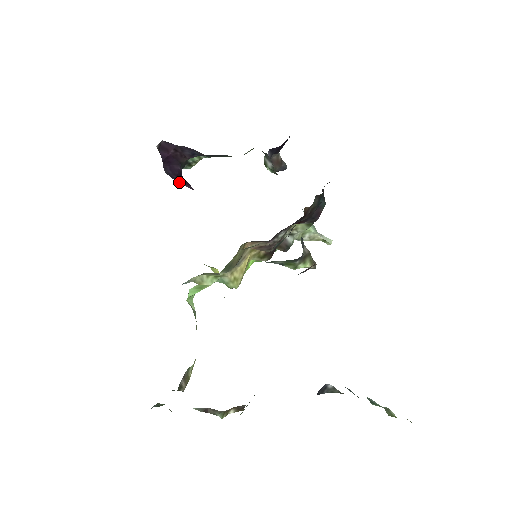
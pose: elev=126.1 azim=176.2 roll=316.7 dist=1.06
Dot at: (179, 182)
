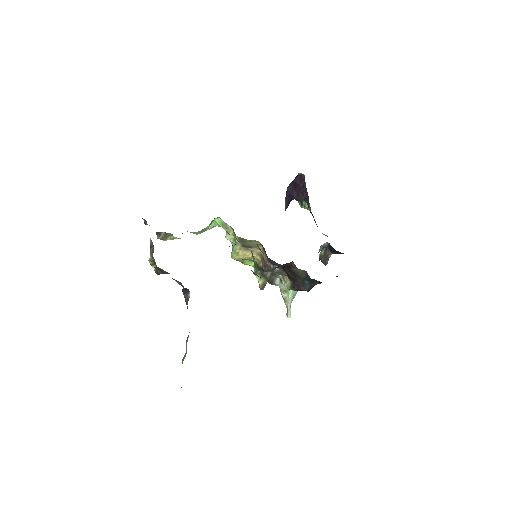
Dot at: (286, 198)
